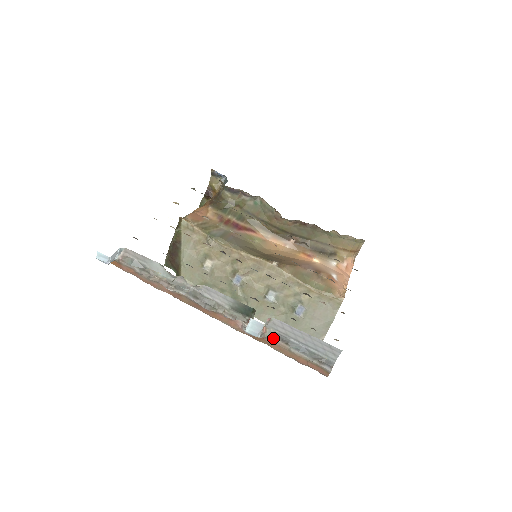
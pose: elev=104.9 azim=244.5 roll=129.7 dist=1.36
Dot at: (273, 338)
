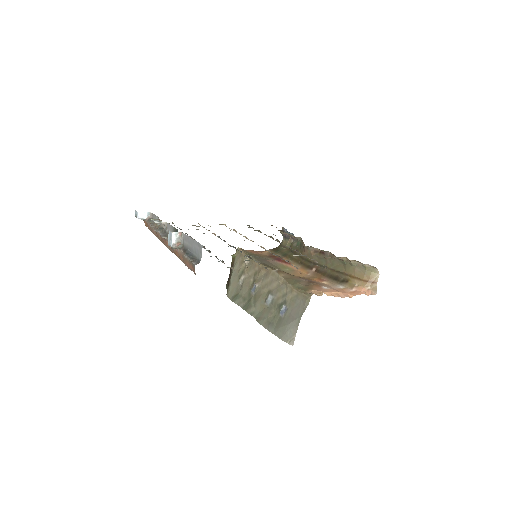
Dot at: (181, 250)
